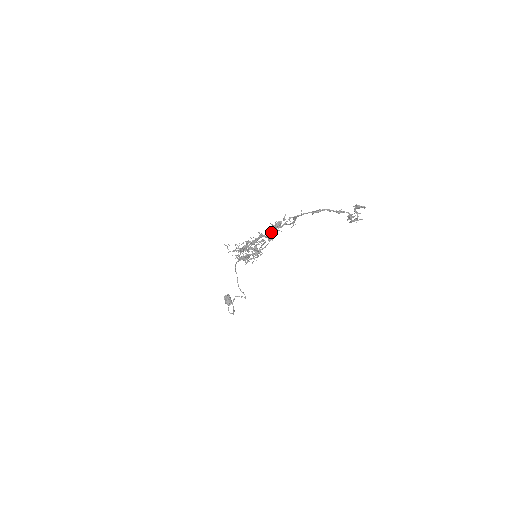
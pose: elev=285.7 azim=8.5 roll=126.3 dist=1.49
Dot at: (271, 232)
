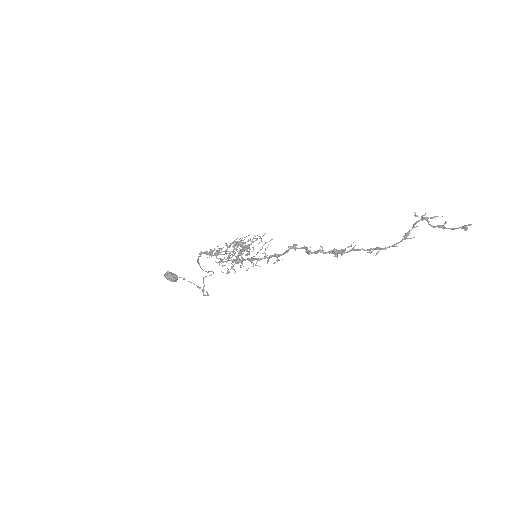
Dot at: (307, 248)
